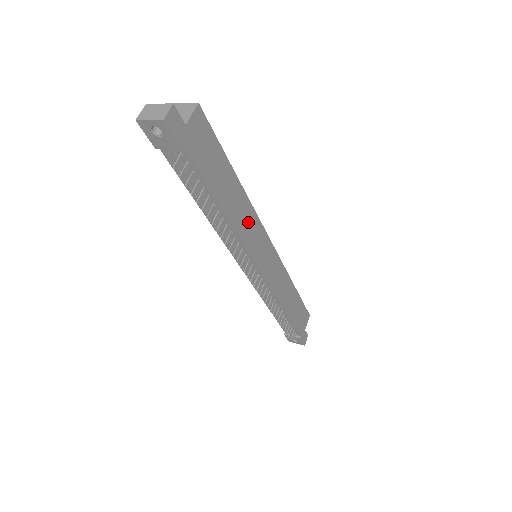
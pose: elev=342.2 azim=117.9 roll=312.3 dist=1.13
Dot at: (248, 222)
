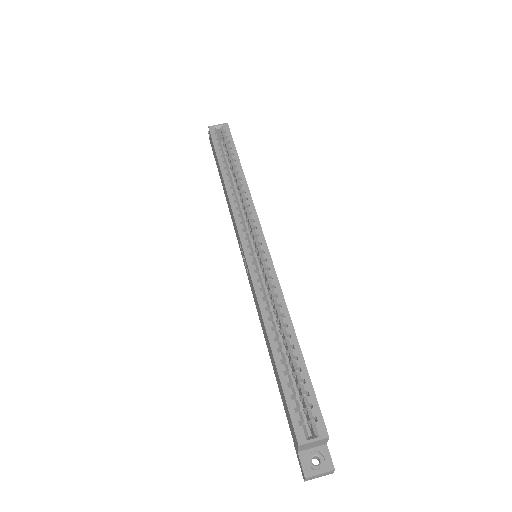
Dot at: occluded
